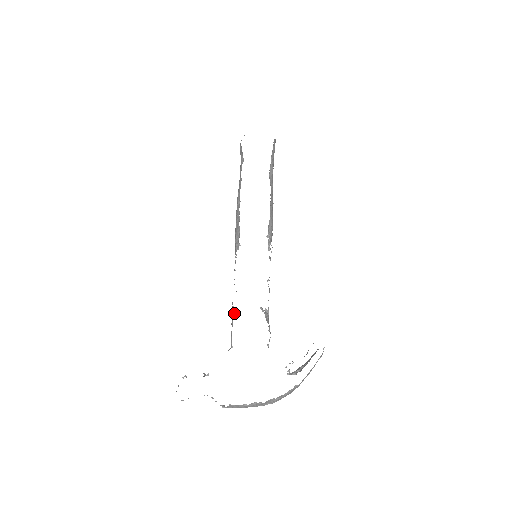
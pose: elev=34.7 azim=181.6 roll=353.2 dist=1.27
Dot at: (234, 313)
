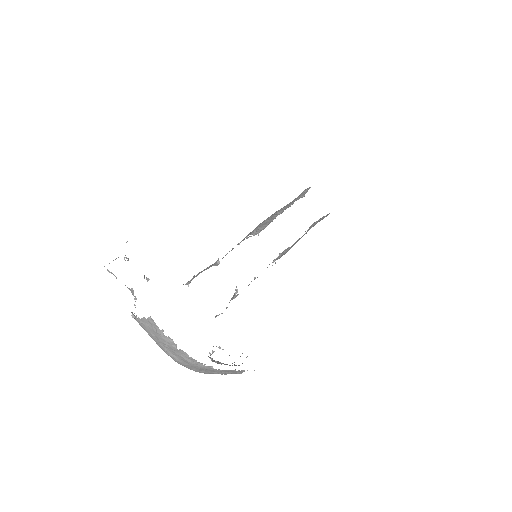
Dot at: (216, 265)
